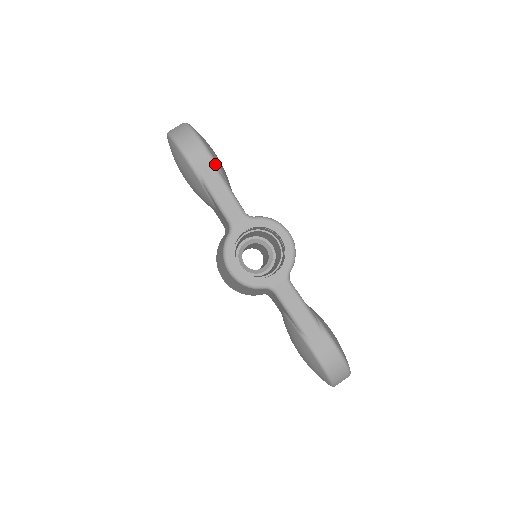
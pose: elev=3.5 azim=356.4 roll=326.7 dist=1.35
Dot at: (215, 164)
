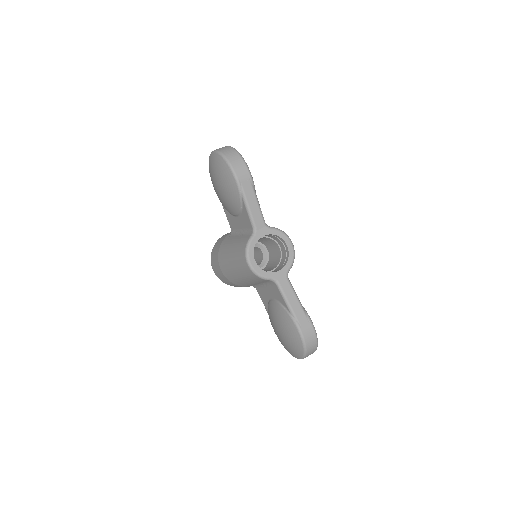
Dot at: (253, 183)
